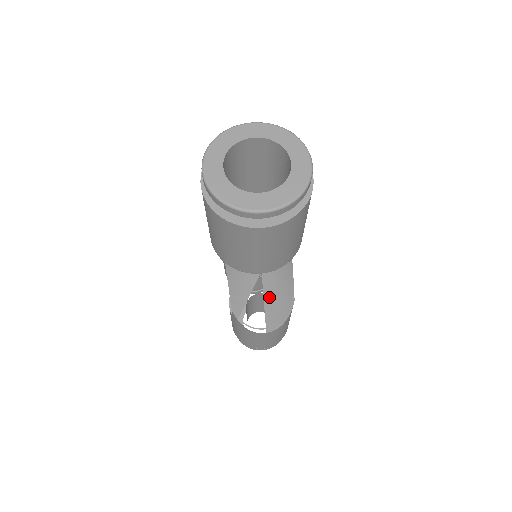
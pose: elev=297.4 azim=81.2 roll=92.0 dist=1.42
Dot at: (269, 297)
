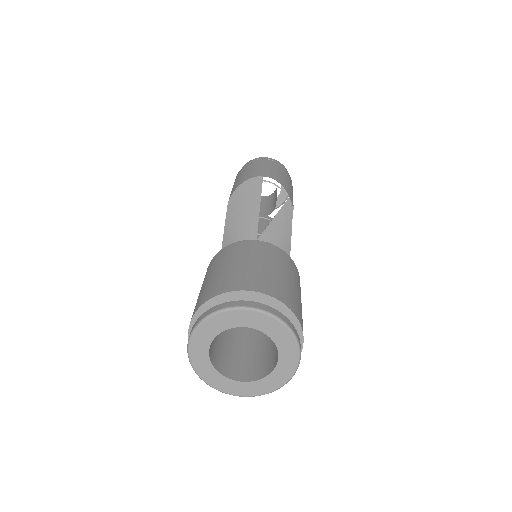
Dot at: occluded
